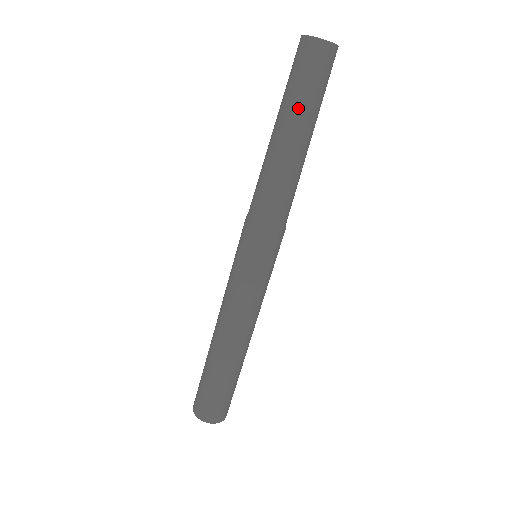
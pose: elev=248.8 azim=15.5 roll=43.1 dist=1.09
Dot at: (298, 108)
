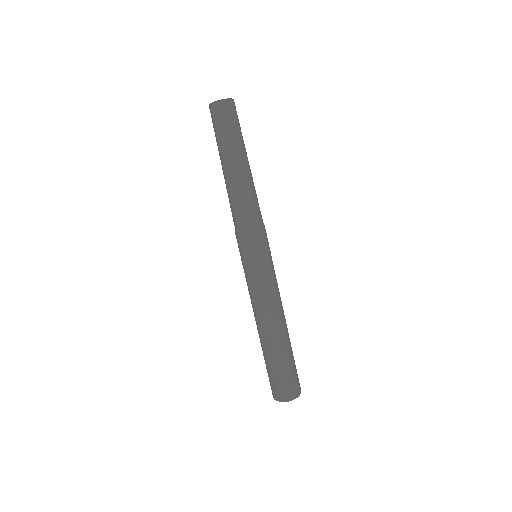
Dot at: (220, 148)
